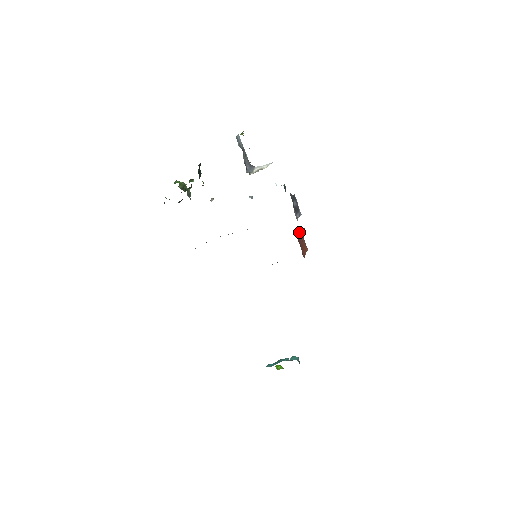
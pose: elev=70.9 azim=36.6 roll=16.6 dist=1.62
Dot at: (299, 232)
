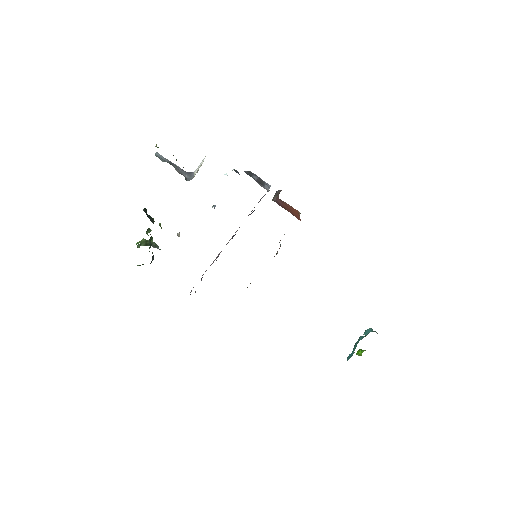
Dot at: (277, 199)
